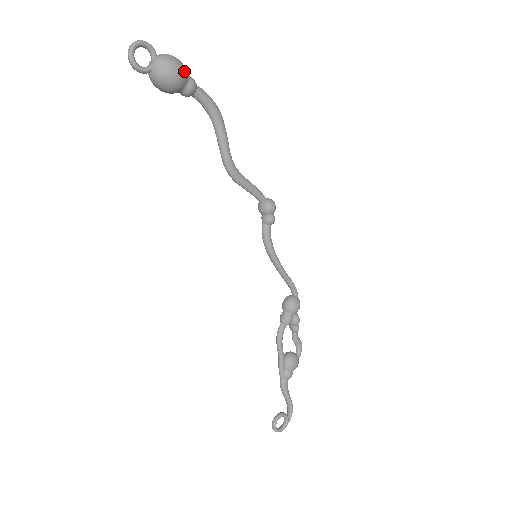
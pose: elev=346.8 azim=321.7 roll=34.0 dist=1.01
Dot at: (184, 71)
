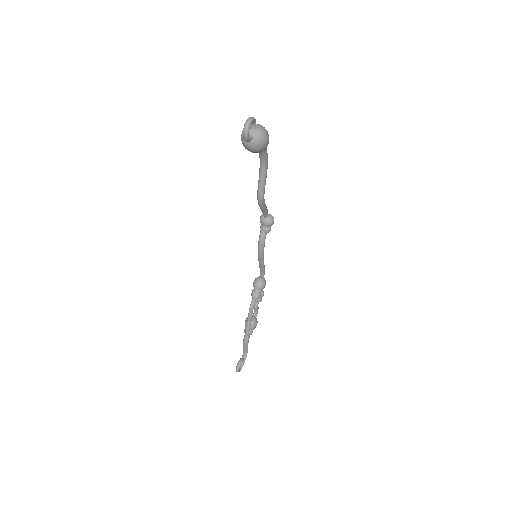
Dot at: occluded
